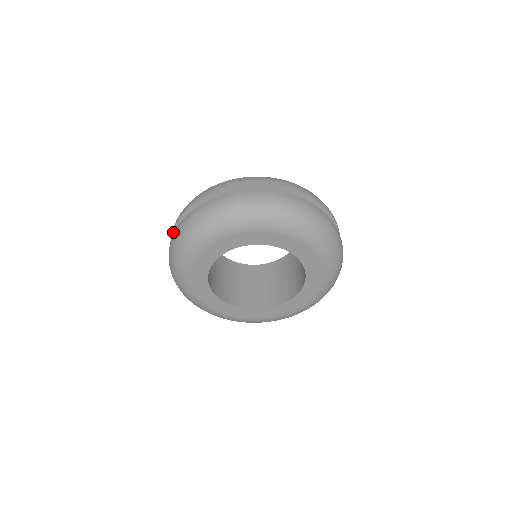
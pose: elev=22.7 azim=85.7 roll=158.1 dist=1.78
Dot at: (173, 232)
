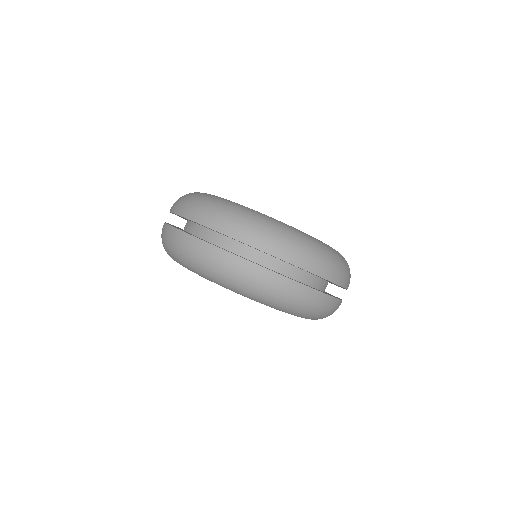
Dot at: occluded
